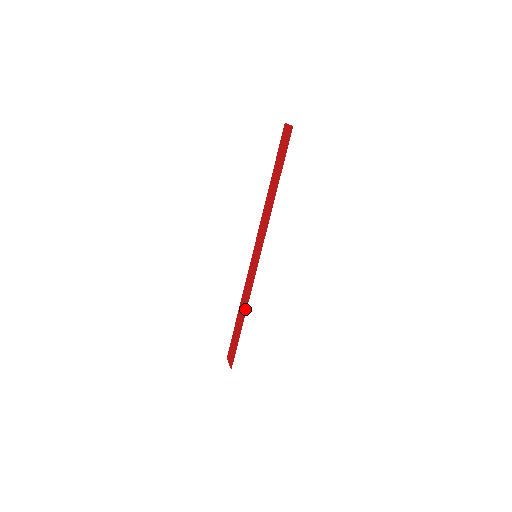
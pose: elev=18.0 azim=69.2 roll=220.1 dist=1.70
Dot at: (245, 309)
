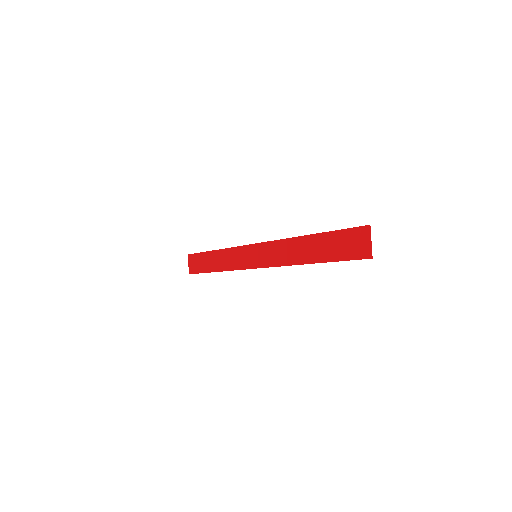
Dot at: (223, 268)
